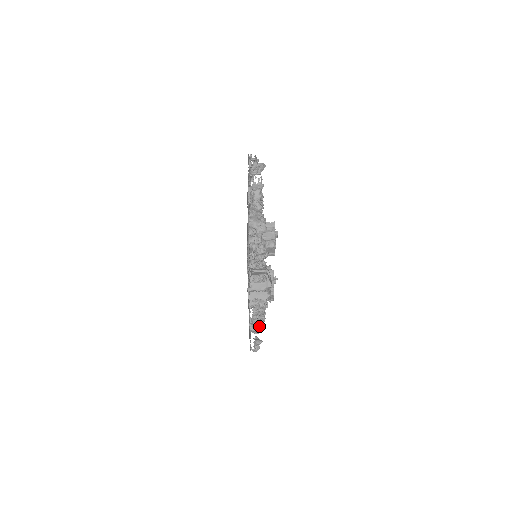
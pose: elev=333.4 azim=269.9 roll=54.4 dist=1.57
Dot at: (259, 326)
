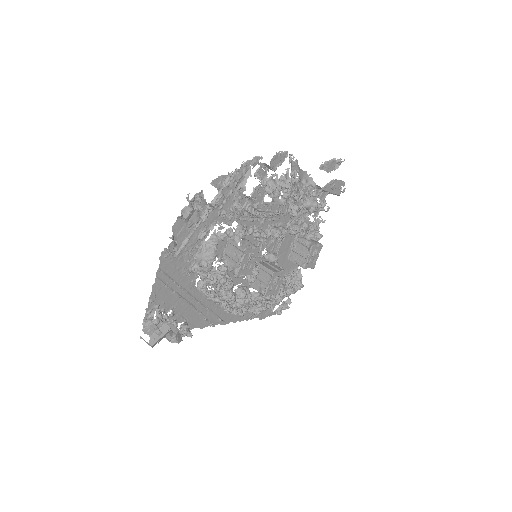
Dot at: (253, 312)
